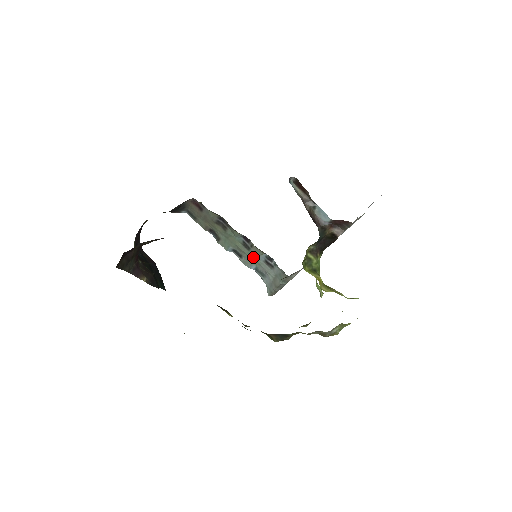
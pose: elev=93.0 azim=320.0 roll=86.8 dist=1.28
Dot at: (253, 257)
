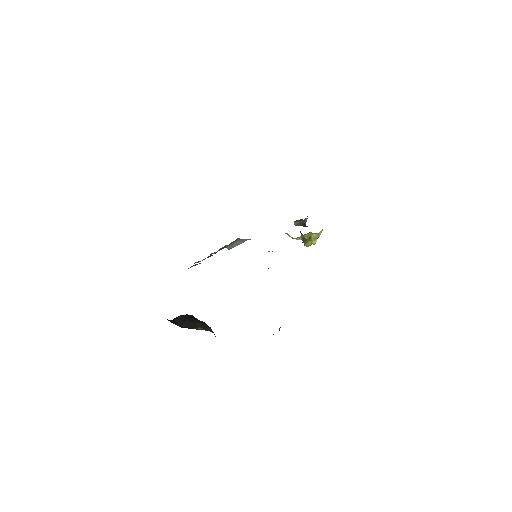
Dot at: occluded
